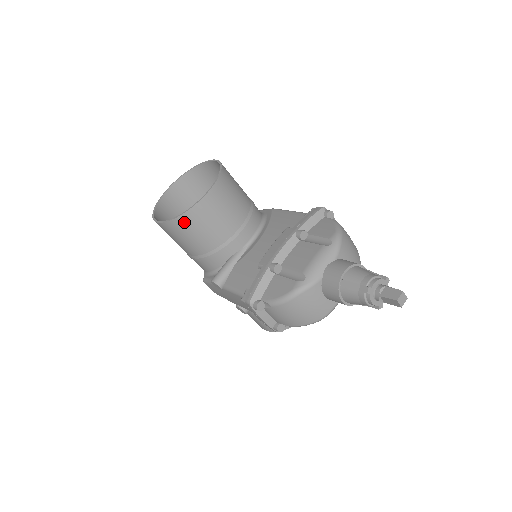
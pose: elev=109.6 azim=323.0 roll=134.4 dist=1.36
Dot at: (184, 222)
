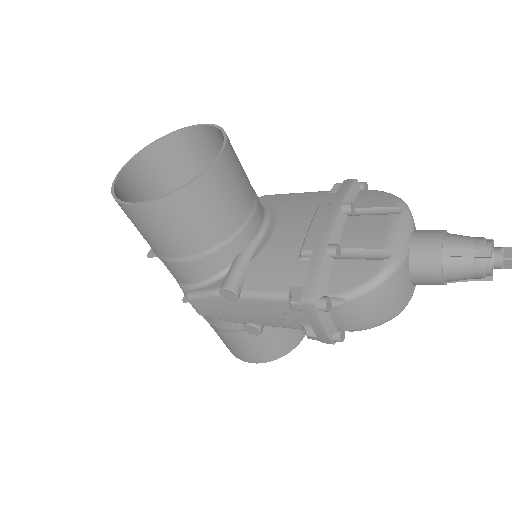
Dot at: (187, 198)
